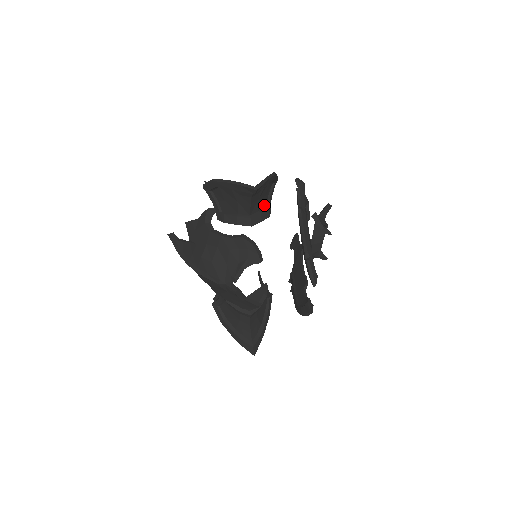
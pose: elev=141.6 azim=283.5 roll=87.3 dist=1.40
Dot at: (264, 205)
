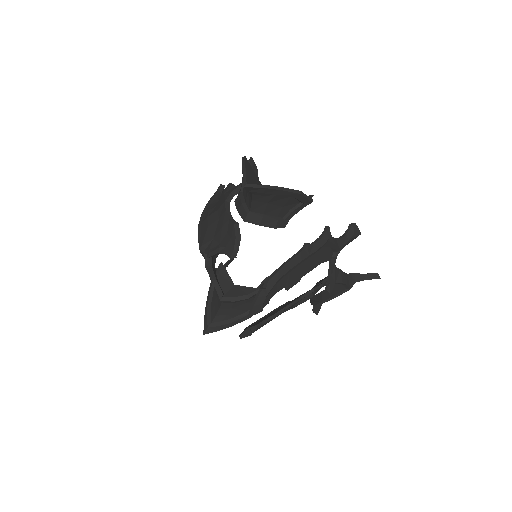
Dot at: (277, 214)
